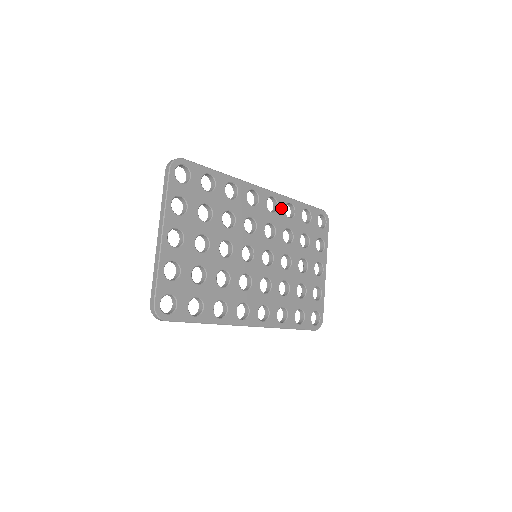
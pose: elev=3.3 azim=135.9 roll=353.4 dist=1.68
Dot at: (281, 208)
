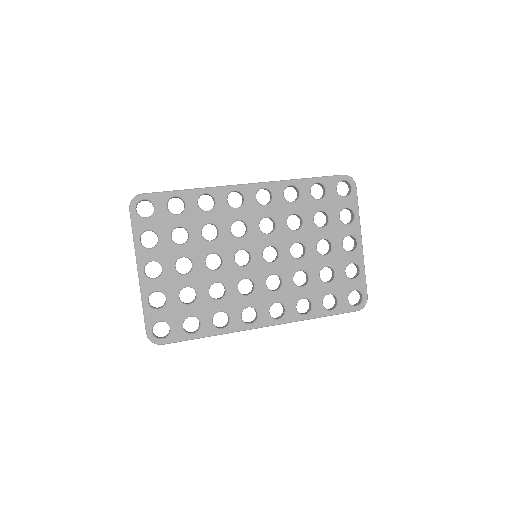
Dot at: (277, 196)
